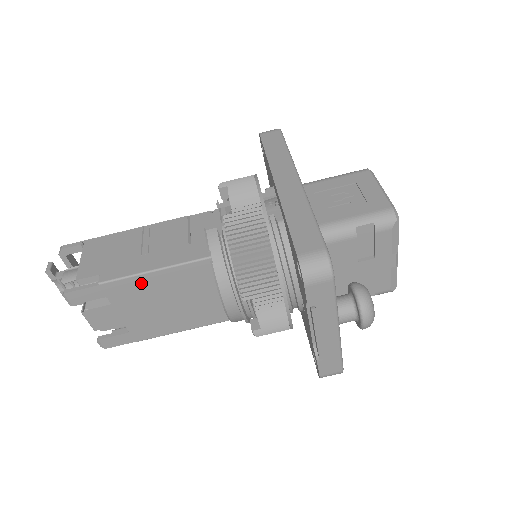
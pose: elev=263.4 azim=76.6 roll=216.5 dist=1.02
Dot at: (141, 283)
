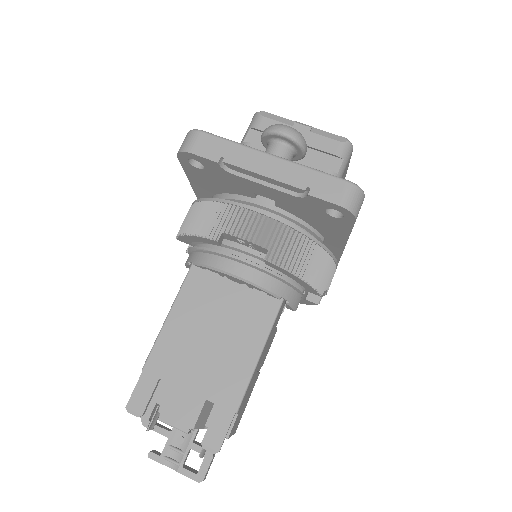
Dot at: (170, 337)
